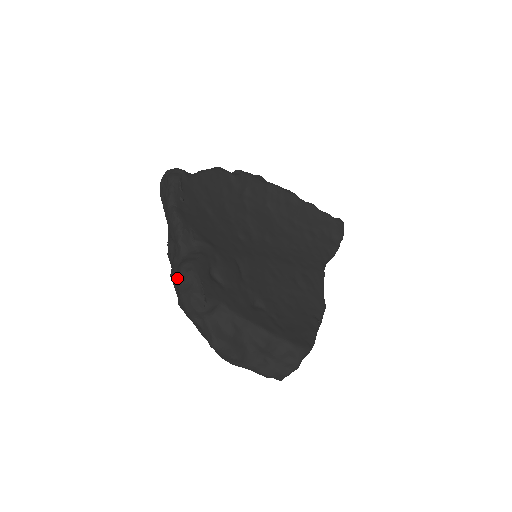
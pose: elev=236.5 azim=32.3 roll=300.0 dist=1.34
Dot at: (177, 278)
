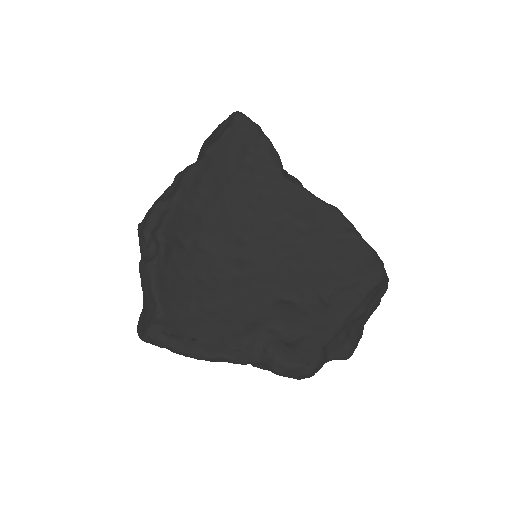
Dot at: occluded
